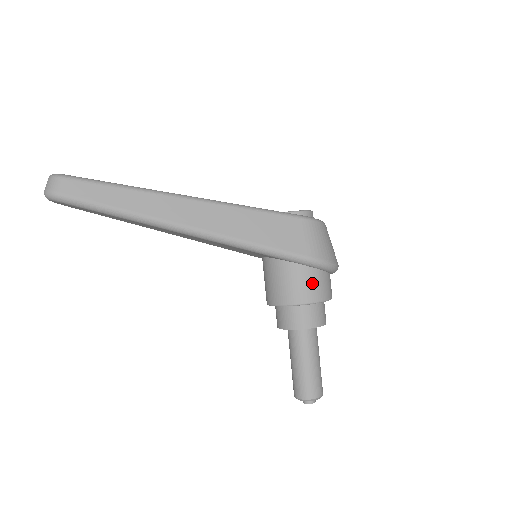
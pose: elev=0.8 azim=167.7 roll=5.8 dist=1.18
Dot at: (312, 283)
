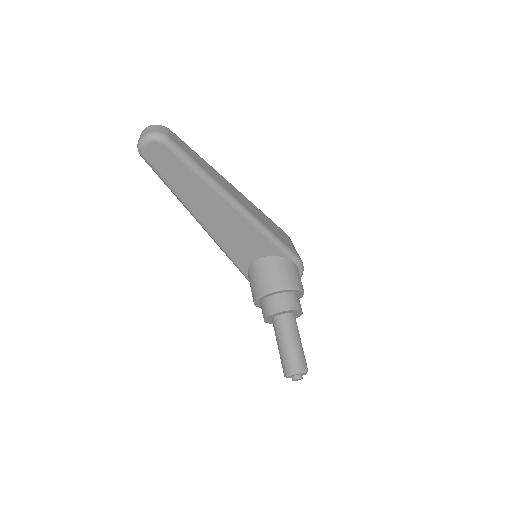
Dot at: (299, 277)
